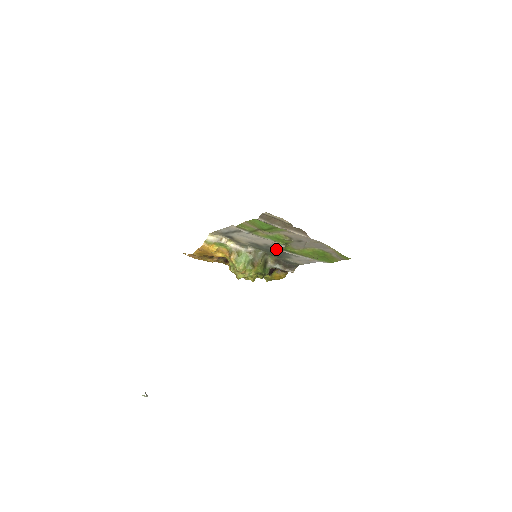
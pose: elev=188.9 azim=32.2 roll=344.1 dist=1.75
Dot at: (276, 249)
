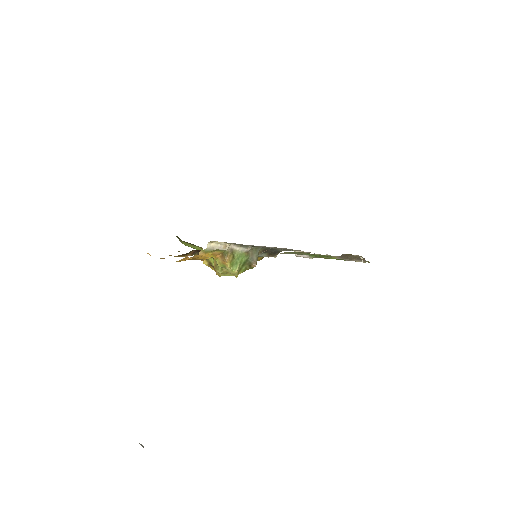
Dot at: (284, 249)
